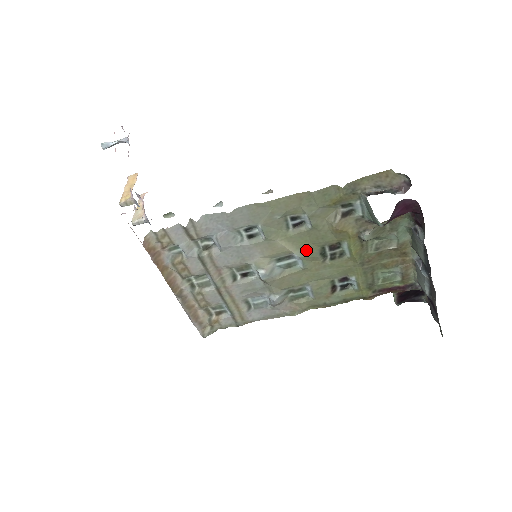
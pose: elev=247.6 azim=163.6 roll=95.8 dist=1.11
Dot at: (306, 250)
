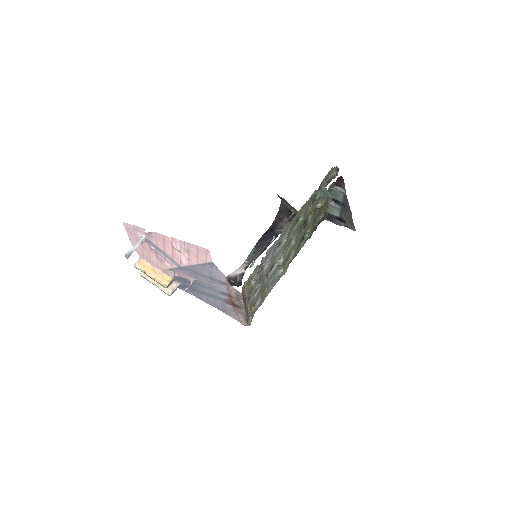
Dot at: (298, 233)
